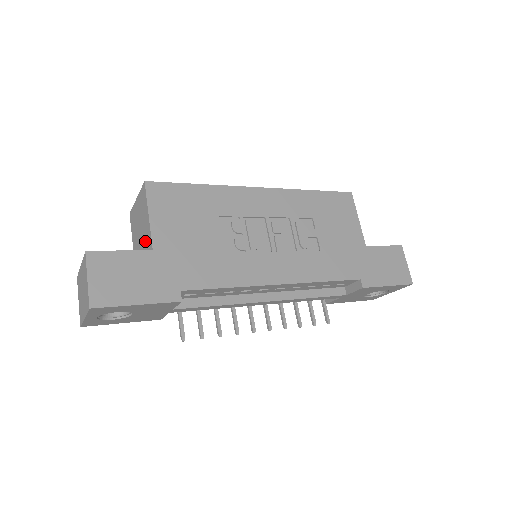
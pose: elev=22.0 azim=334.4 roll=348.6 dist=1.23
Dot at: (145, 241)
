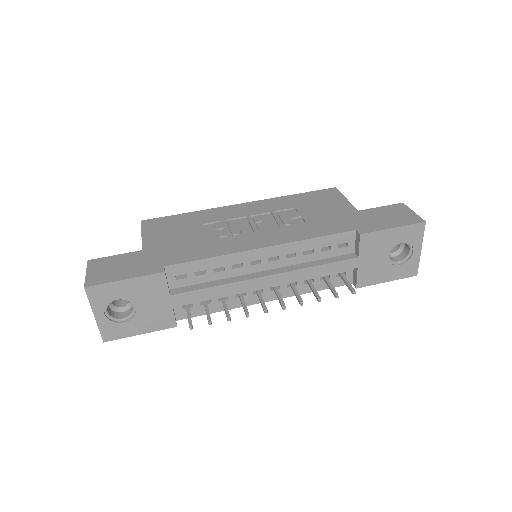
Dot at: occluded
